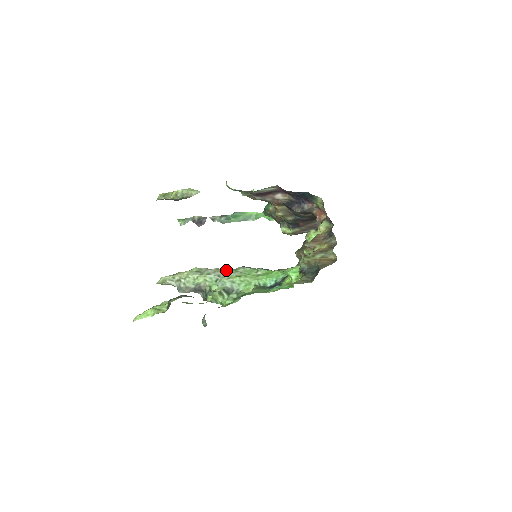
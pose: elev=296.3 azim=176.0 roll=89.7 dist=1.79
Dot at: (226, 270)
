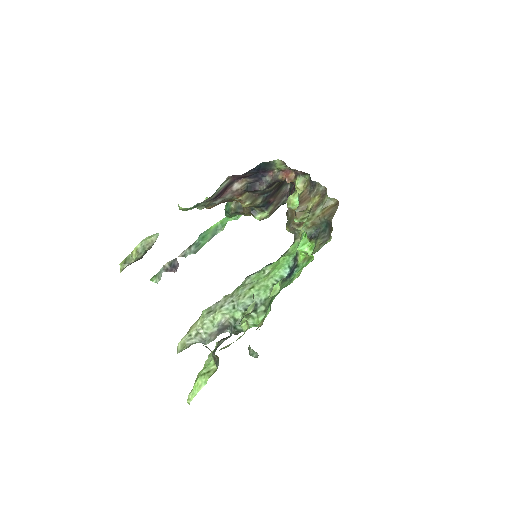
Dot at: (234, 291)
